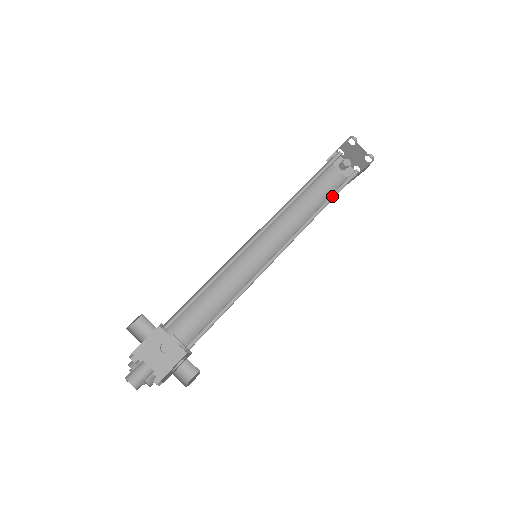
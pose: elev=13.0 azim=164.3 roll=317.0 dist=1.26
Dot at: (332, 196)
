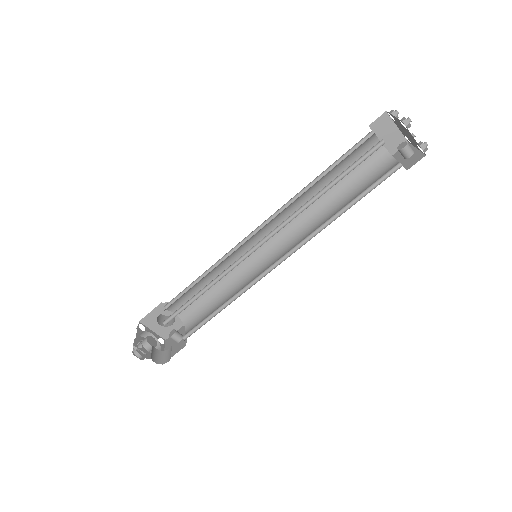
Dot at: occluded
